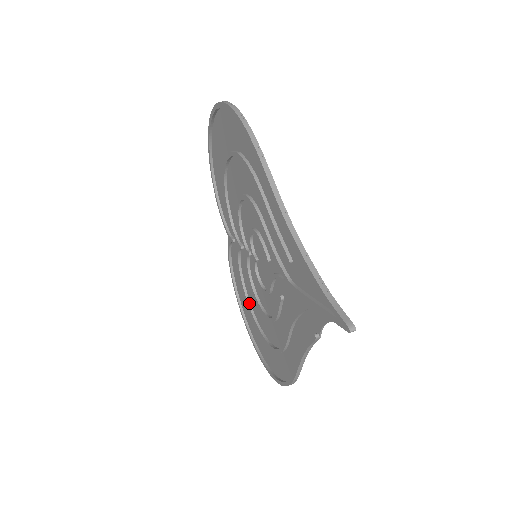
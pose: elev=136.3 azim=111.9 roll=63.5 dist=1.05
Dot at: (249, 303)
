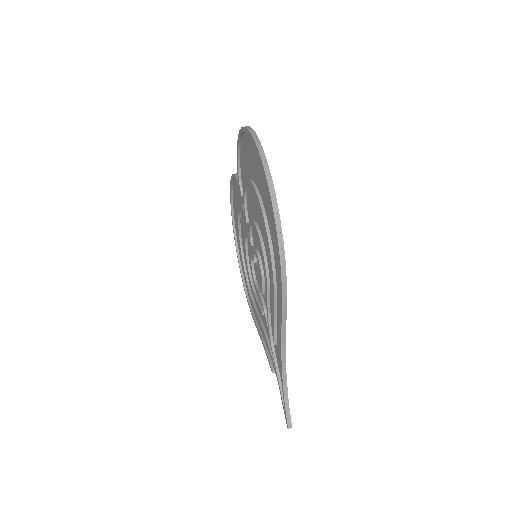
Dot at: (239, 226)
